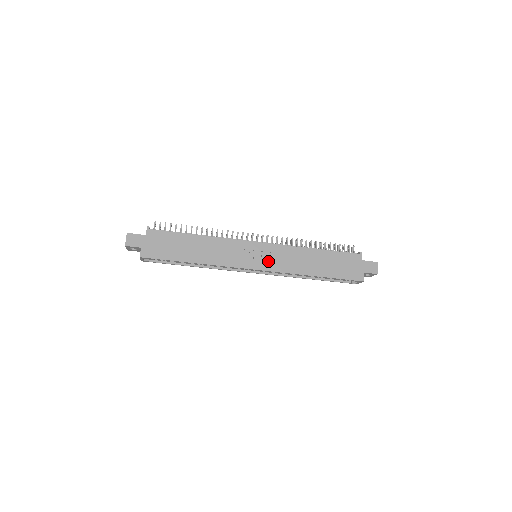
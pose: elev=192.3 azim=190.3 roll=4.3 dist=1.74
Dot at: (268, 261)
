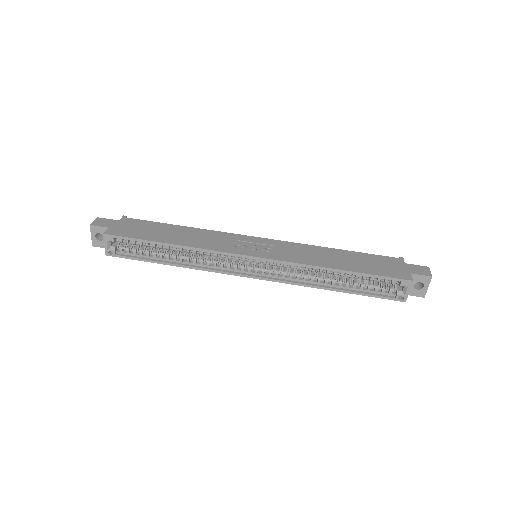
Dot at: (271, 252)
